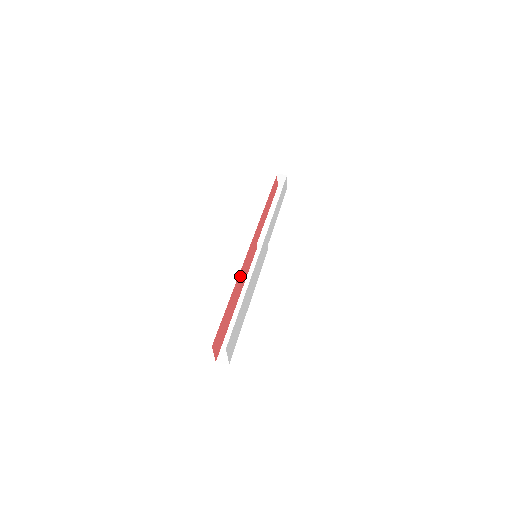
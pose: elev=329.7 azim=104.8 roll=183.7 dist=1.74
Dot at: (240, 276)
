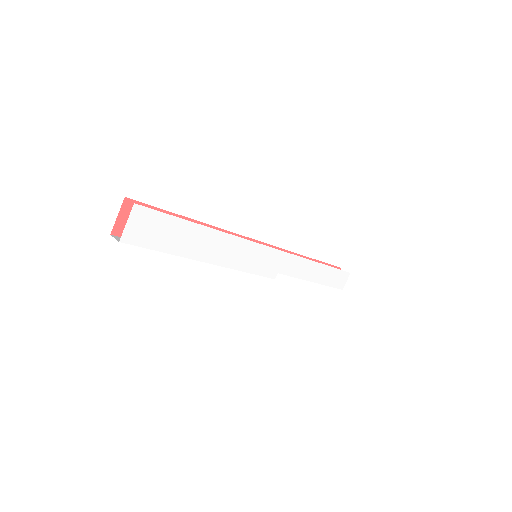
Dot at: occluded
